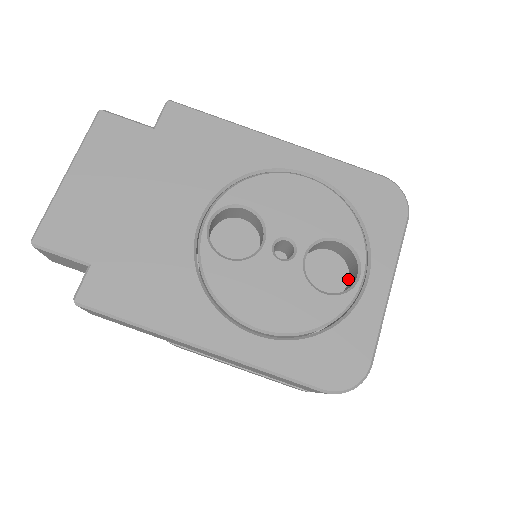
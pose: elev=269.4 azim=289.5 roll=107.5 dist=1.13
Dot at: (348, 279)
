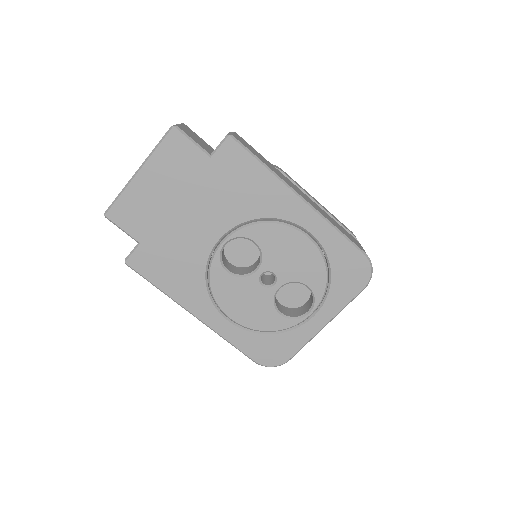
Dot at: (307, 301)
